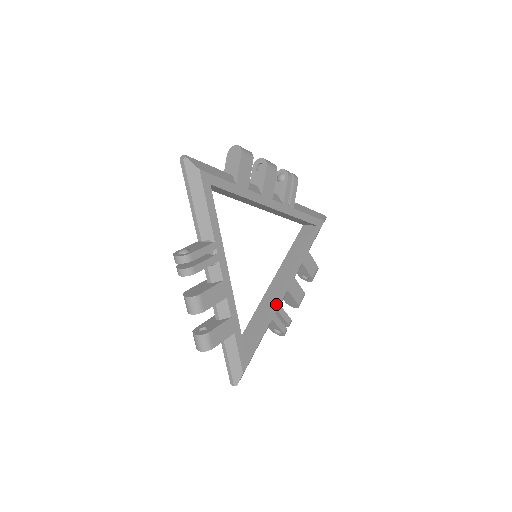
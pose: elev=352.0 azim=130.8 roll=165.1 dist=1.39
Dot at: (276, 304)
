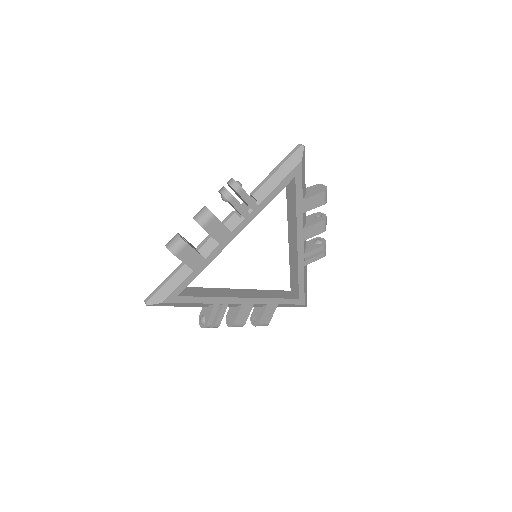
Dot at: (300, 258)
